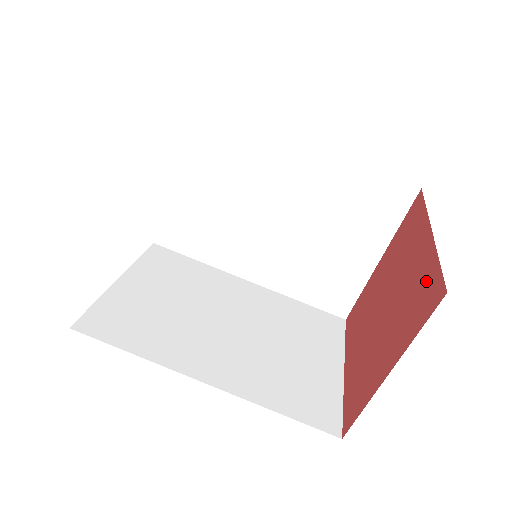
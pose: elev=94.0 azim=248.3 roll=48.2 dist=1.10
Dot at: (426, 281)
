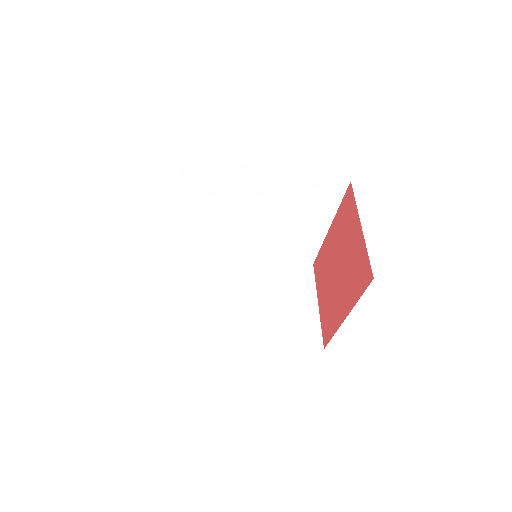
Dot at: (331, 326)
